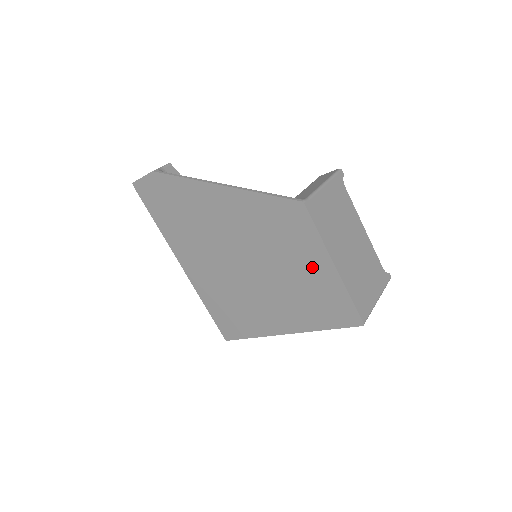
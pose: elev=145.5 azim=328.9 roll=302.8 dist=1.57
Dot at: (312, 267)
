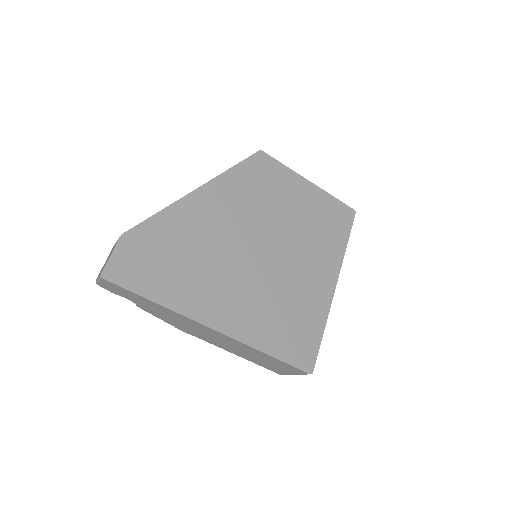
Dot at: (301, 197)
